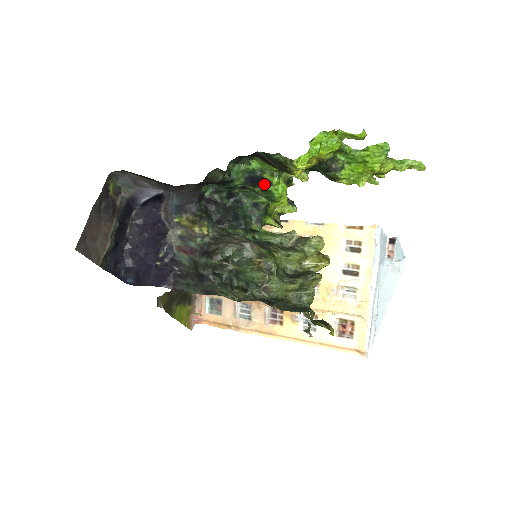
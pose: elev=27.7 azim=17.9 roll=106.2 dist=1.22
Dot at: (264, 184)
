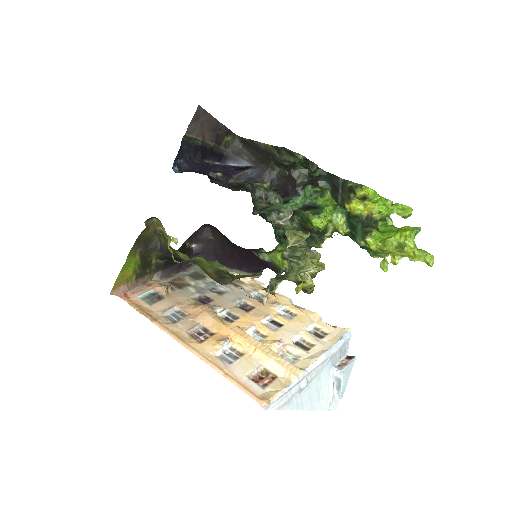
Dot at: (319, 207)
